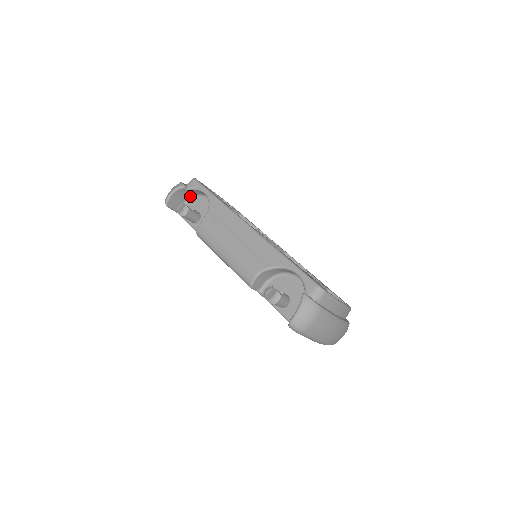
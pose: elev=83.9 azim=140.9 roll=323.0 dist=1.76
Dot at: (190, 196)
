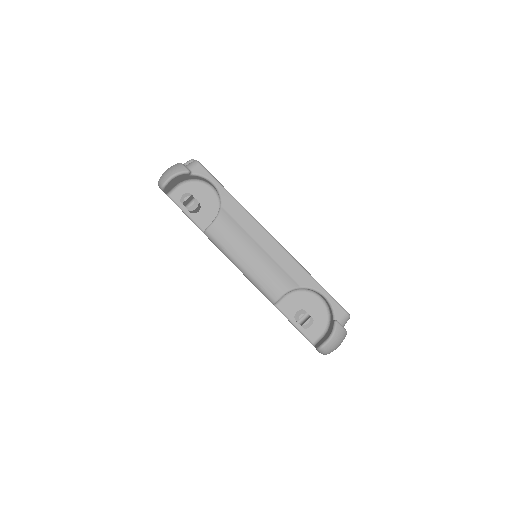
Dot at: (187, 179)
